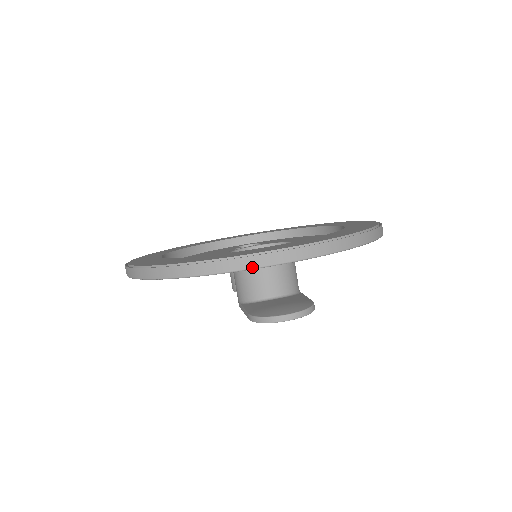
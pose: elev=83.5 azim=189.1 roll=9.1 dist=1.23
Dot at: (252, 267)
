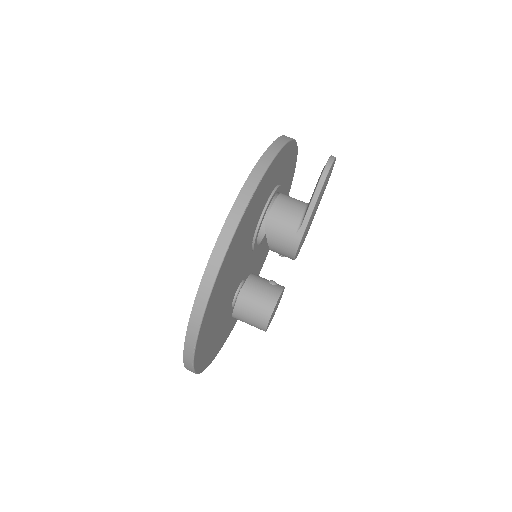
Dot at: (289, 139)
